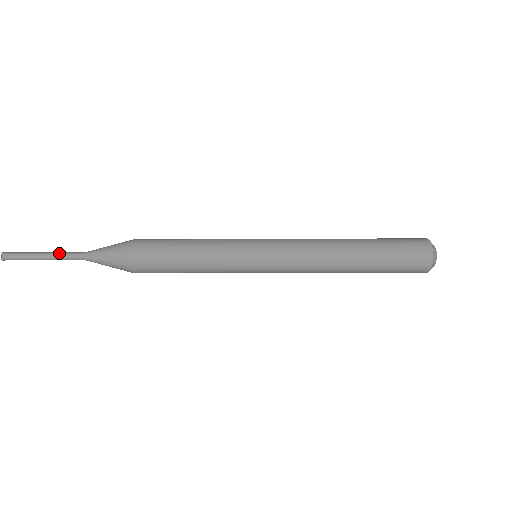
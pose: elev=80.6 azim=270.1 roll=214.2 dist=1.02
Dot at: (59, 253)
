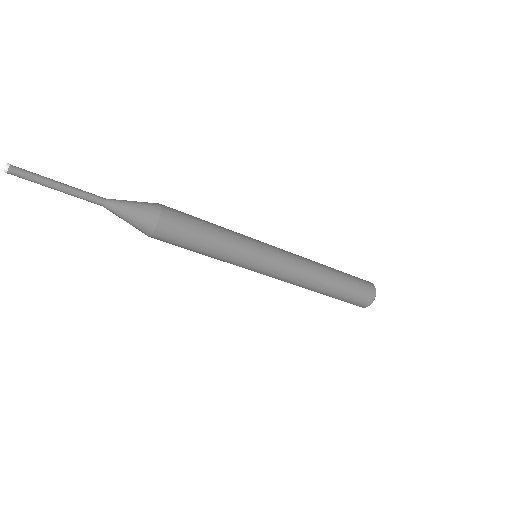
Dot at: (77, 193)
